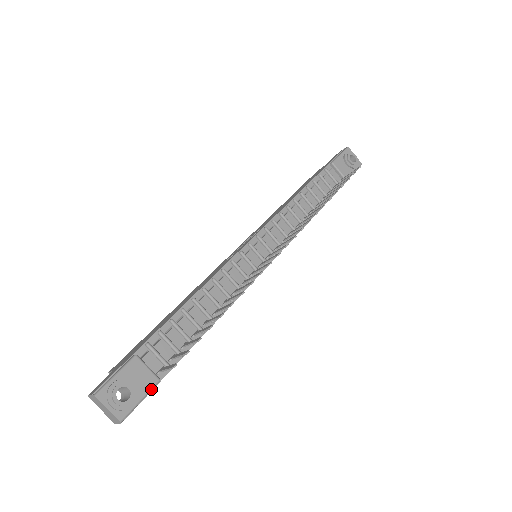
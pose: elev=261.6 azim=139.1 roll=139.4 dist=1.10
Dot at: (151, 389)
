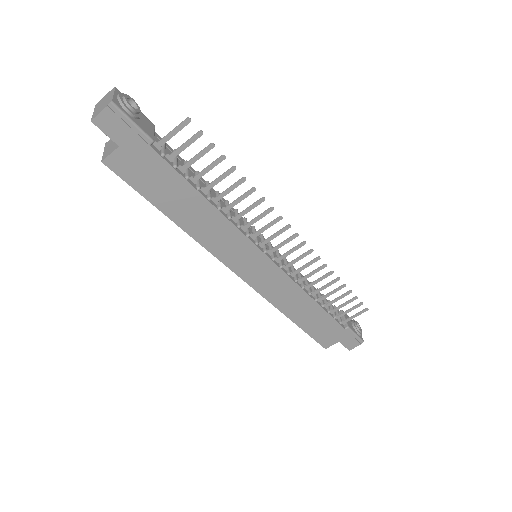
Dot at: (145, 132)
